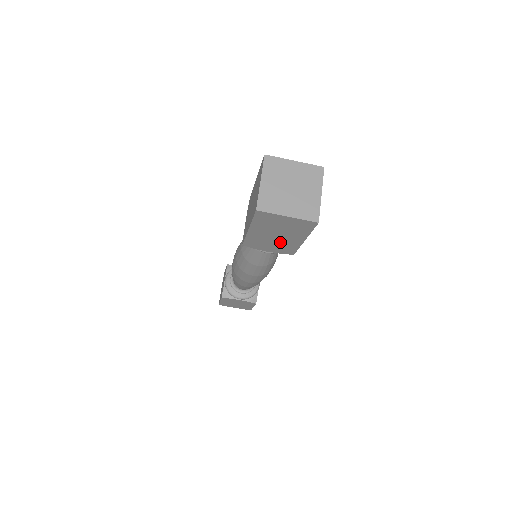
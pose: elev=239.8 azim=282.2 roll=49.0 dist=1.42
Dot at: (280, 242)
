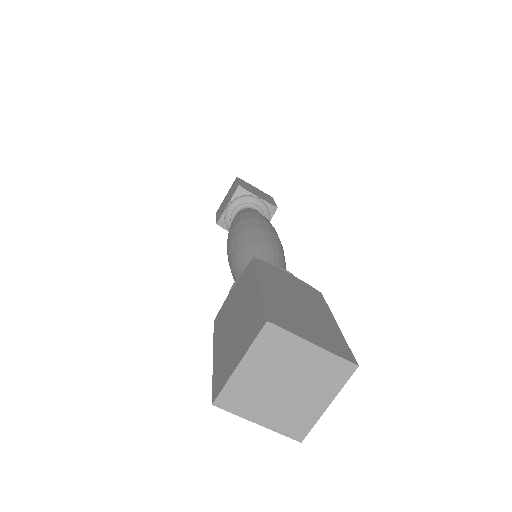
Dot at: occluded
